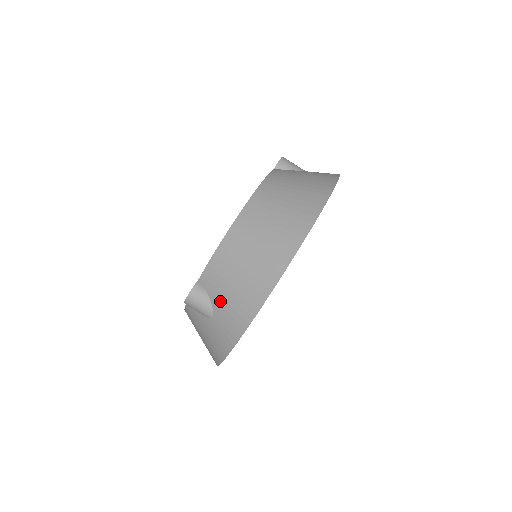
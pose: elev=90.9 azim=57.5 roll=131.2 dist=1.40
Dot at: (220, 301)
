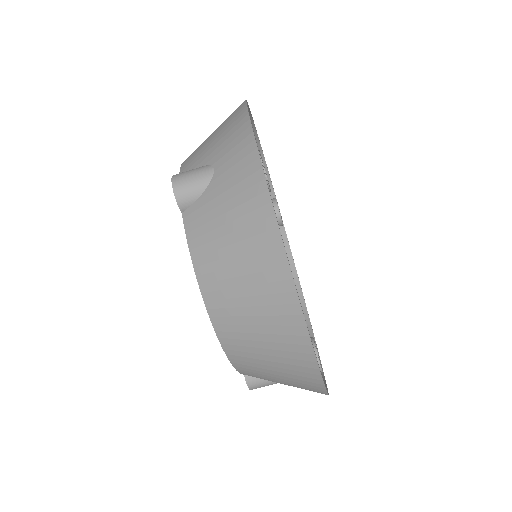
Dot at: occluded
